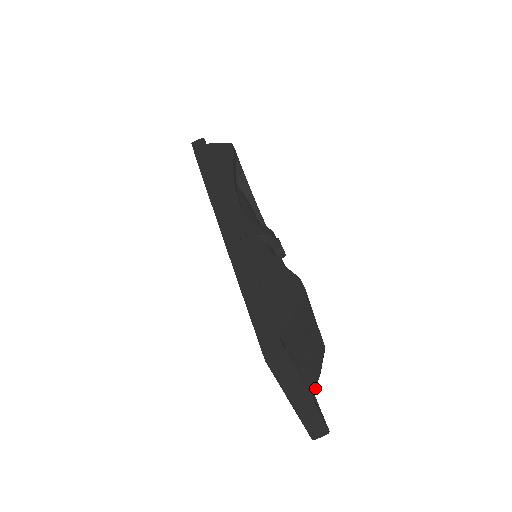
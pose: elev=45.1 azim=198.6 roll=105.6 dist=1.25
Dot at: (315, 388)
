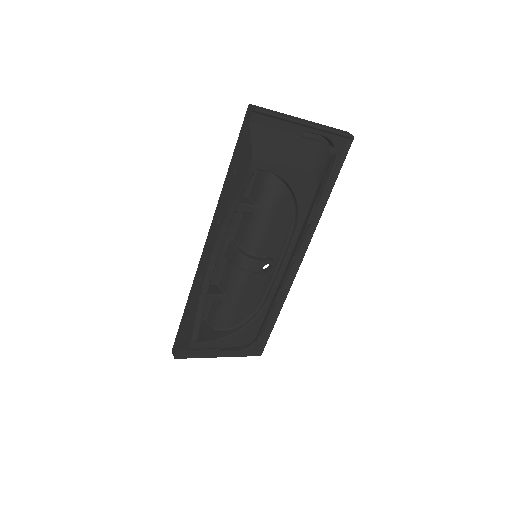
Dot at: occluded
